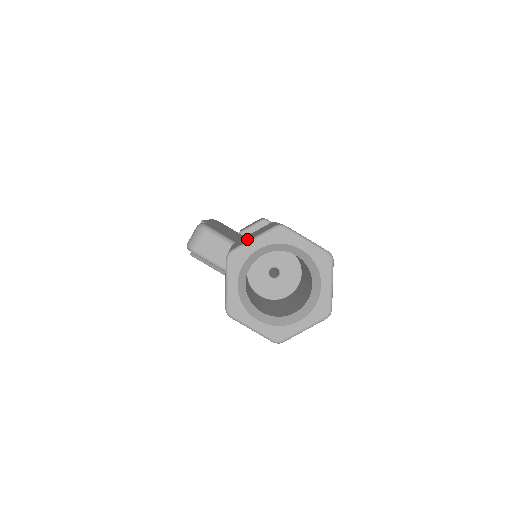
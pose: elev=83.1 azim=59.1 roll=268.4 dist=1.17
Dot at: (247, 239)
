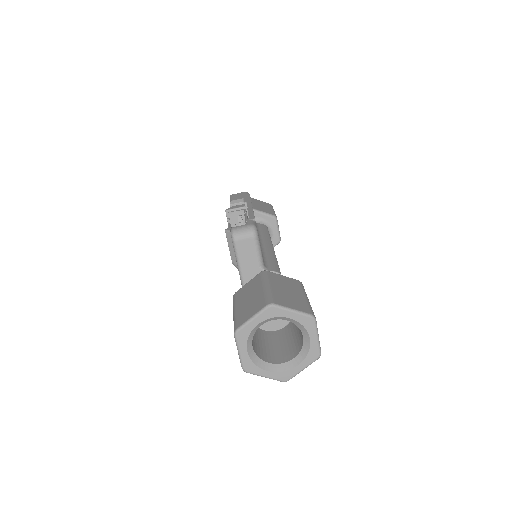
Dot at: (286, 299)
